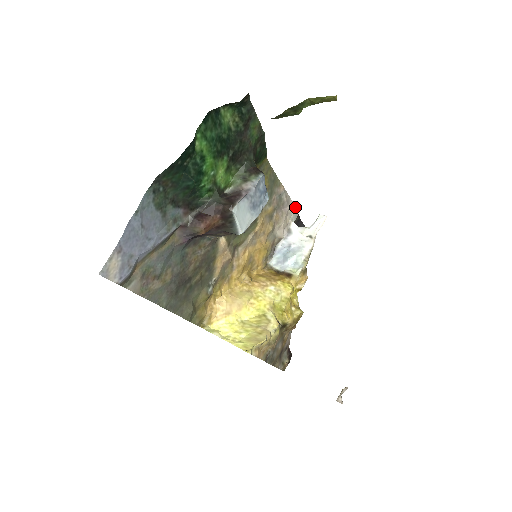
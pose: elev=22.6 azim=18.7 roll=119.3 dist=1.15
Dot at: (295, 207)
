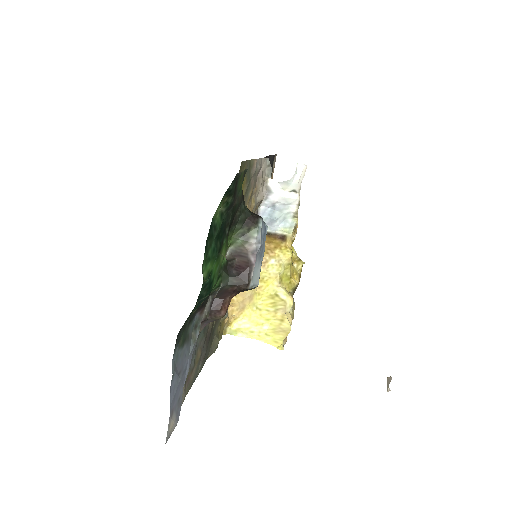
Dot at: (267, 160)
